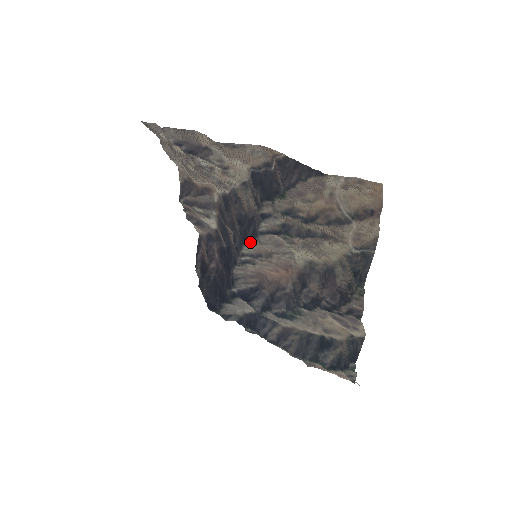
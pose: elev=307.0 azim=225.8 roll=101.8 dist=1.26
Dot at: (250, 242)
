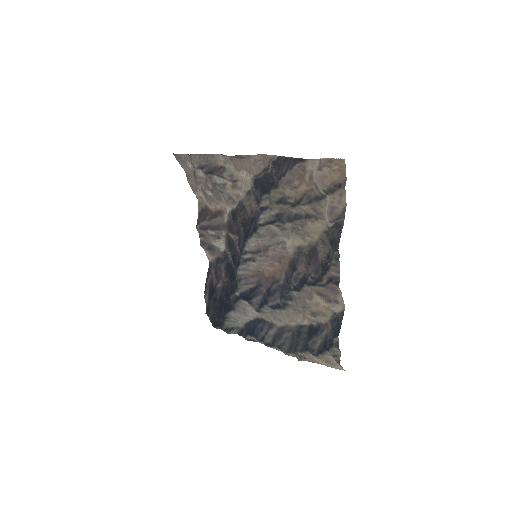
Dot at: (251, 237)
